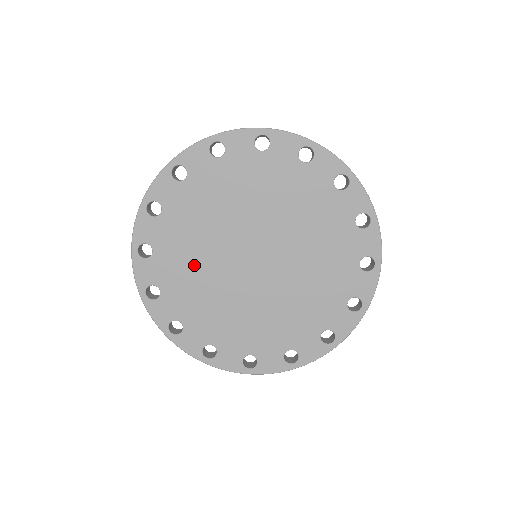
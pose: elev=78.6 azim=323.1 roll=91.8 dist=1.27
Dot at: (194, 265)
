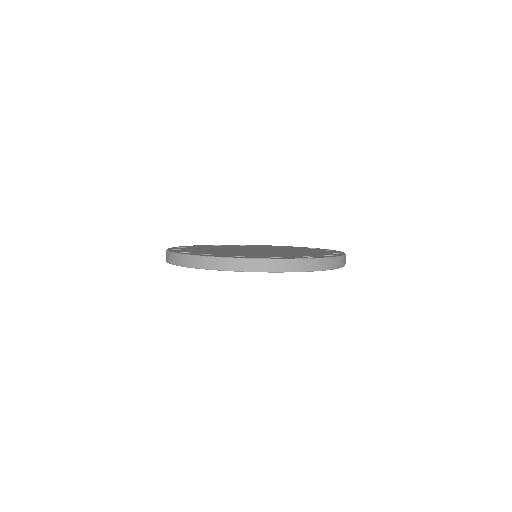
Dot at: occluded
